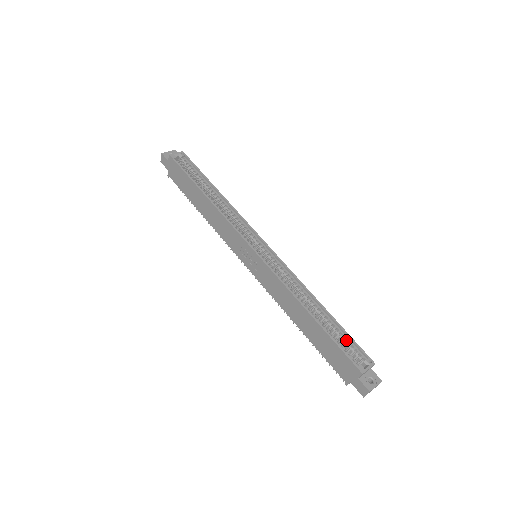
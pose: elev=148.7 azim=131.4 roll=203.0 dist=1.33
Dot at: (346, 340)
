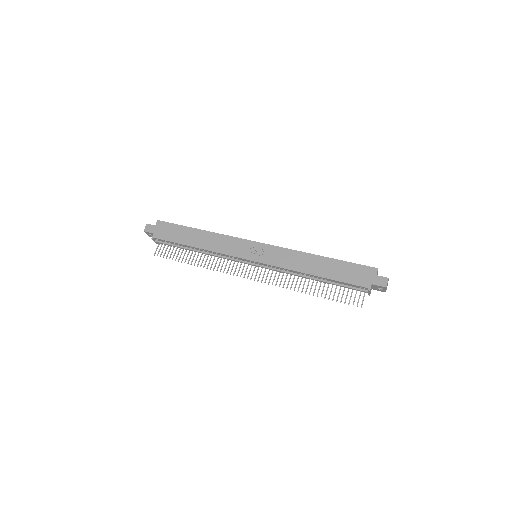
Dot at: occluded
